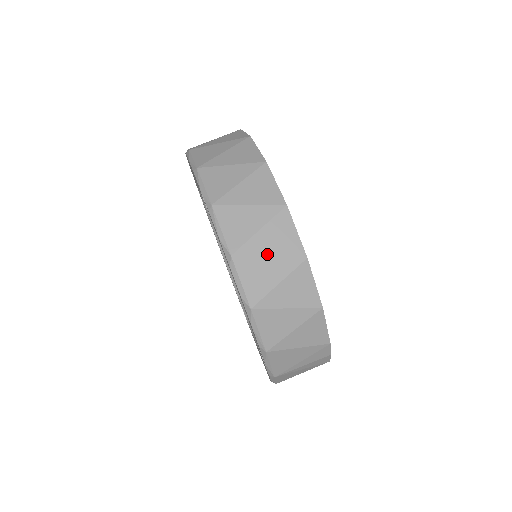
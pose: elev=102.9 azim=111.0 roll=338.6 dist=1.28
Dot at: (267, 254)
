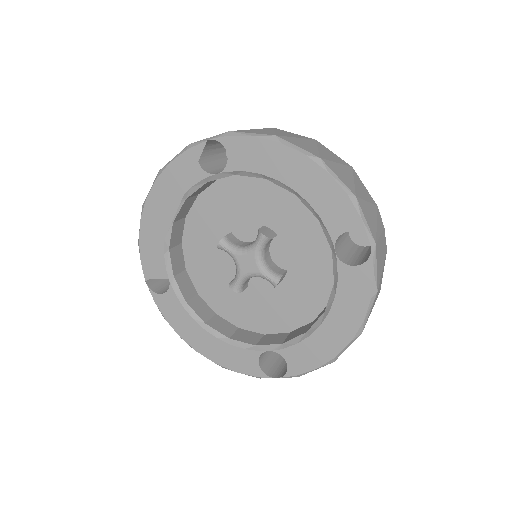
Dot at: (293, 137)
